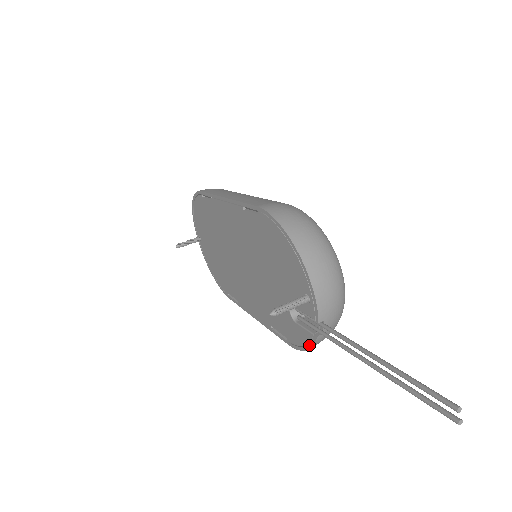
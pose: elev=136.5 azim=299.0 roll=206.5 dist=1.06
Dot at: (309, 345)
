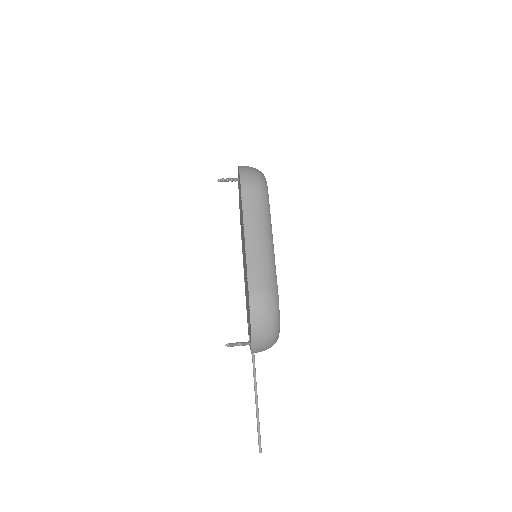
Dot at: occluded
